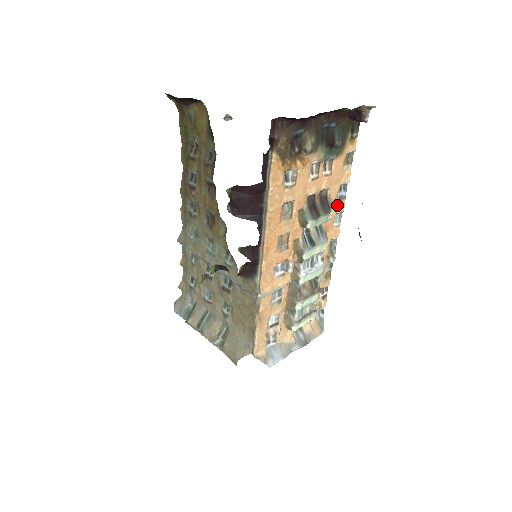
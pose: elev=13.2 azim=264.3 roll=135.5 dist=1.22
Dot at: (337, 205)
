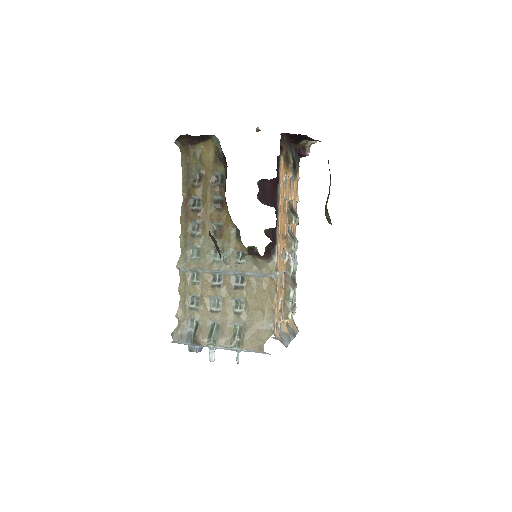
Dot at: occluded
